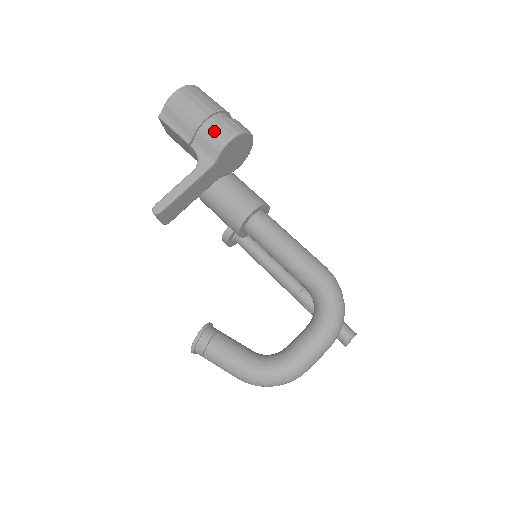
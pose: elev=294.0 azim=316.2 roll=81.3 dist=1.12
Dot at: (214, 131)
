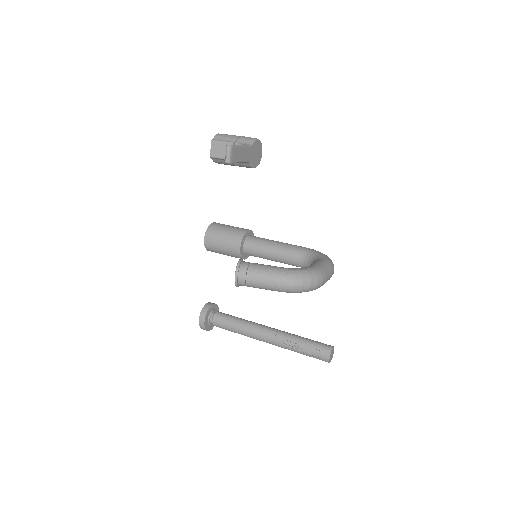
Dot at: (248, 137)
